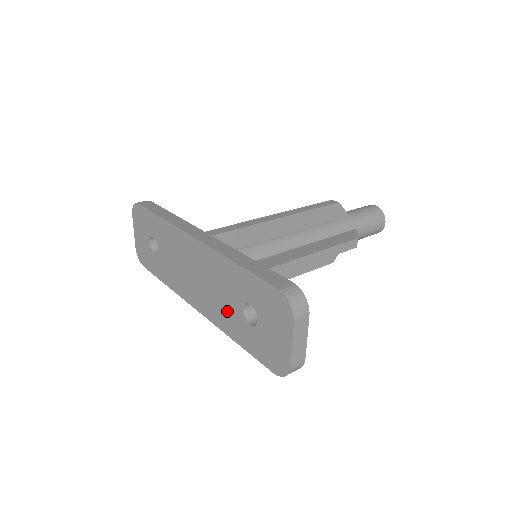
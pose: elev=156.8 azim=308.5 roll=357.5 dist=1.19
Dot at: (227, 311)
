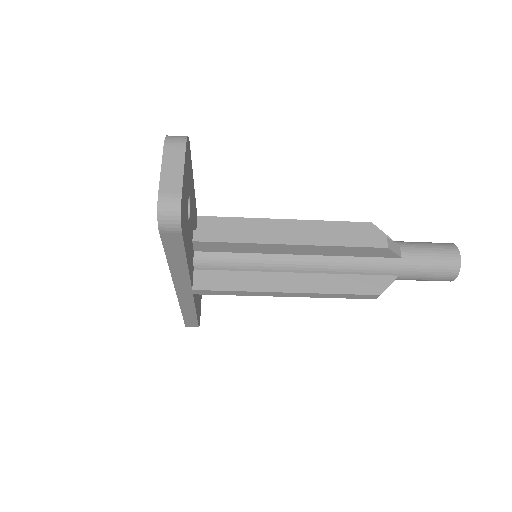
Dot at: occluded
